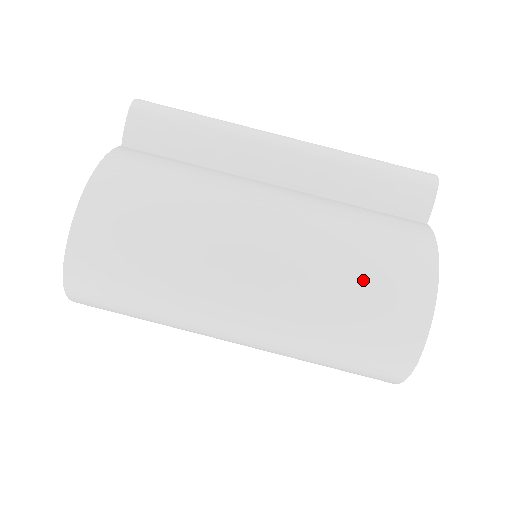
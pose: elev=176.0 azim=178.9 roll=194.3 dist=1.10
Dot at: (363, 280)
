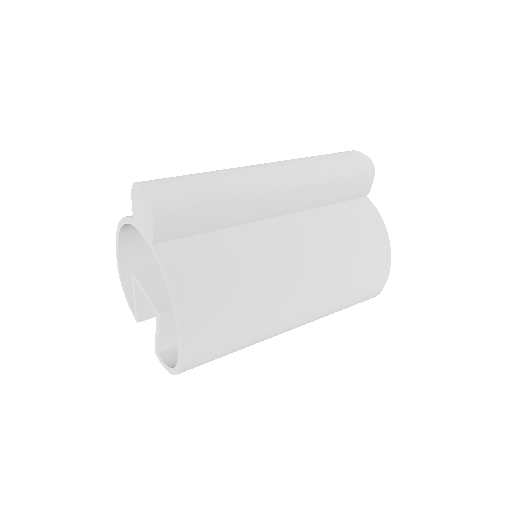
Dot at: (357, 273)
